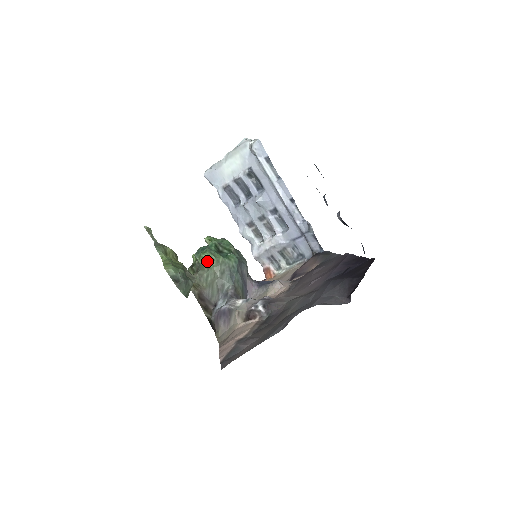
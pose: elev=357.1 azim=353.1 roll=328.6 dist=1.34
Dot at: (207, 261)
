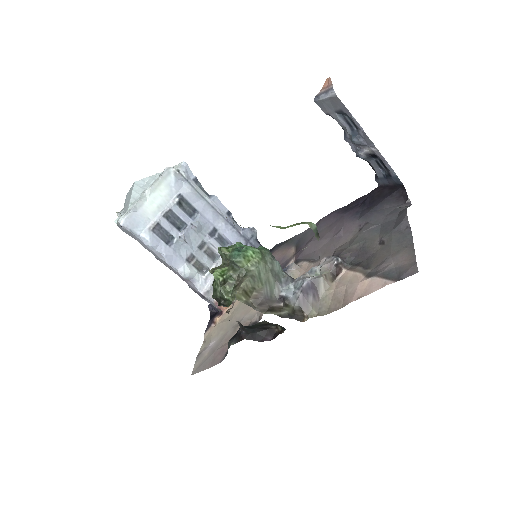
Dot at: (253, 258)
